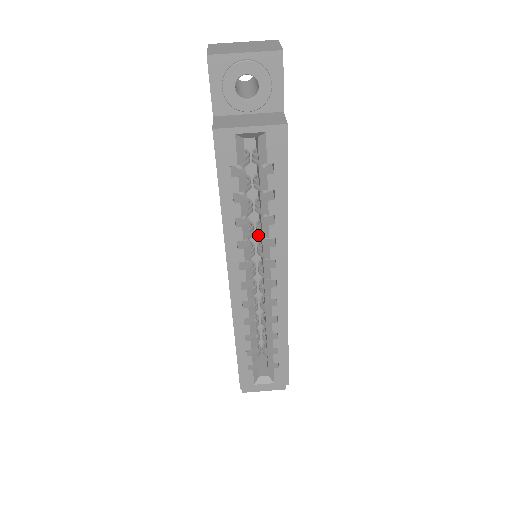
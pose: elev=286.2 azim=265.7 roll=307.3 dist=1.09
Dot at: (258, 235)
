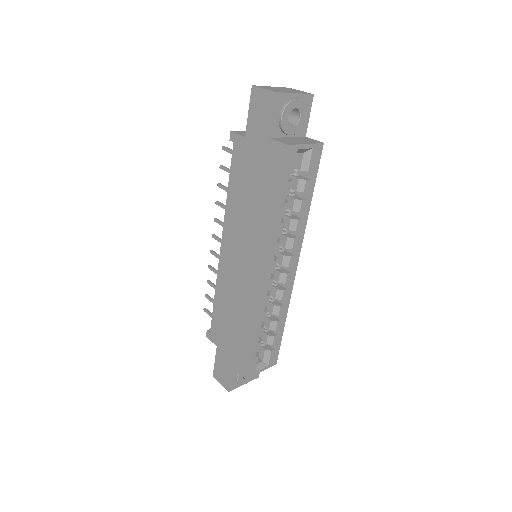
Dot at: occluded
